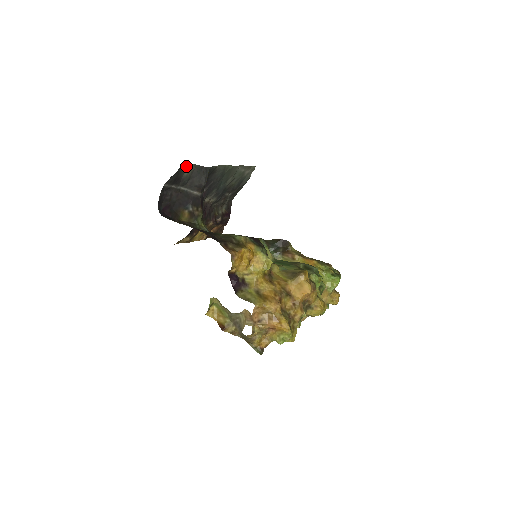
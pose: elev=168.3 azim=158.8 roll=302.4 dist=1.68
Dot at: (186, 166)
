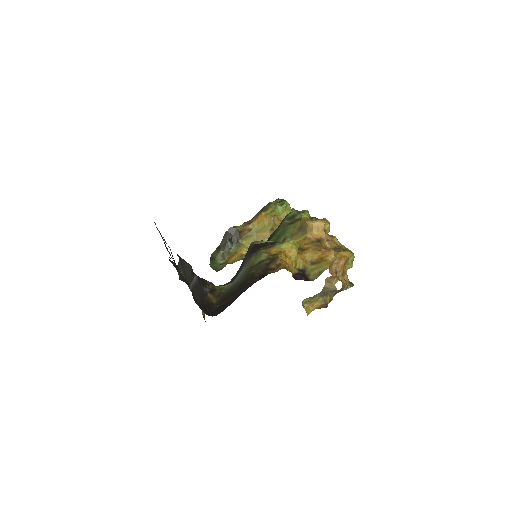
Dot at: occluded
